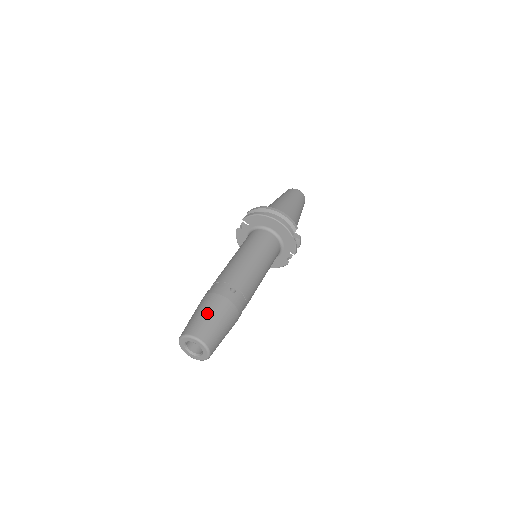
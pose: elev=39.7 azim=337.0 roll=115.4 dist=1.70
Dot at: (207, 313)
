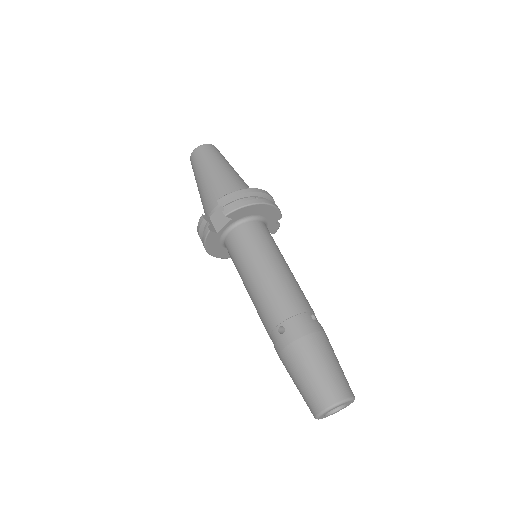
Dot at: (330, 363)
